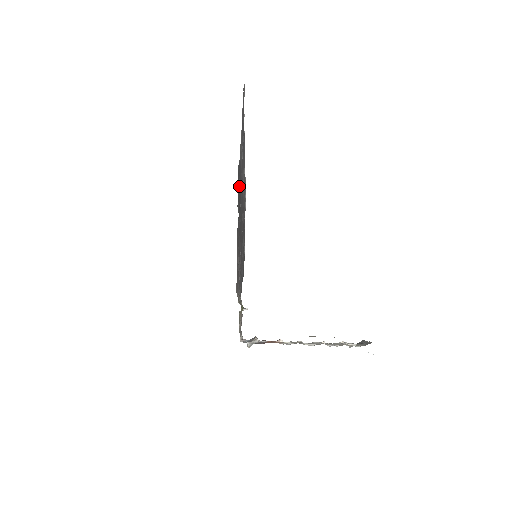
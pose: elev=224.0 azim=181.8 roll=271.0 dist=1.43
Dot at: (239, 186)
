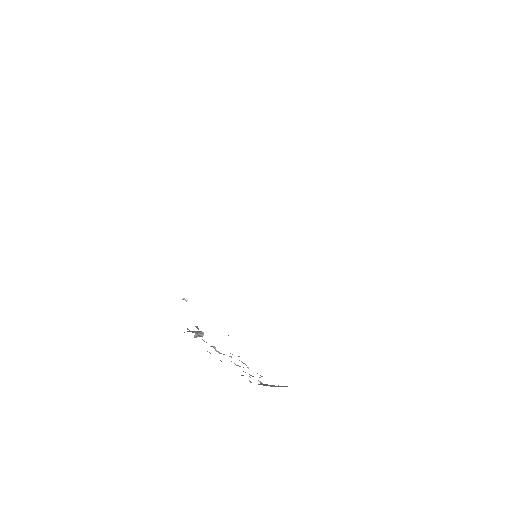
Dot at: occluded
